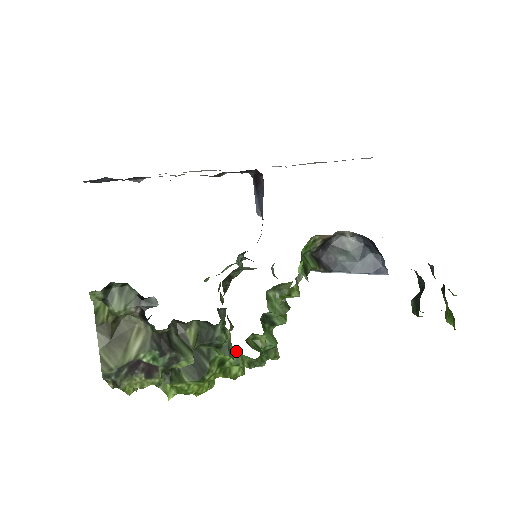
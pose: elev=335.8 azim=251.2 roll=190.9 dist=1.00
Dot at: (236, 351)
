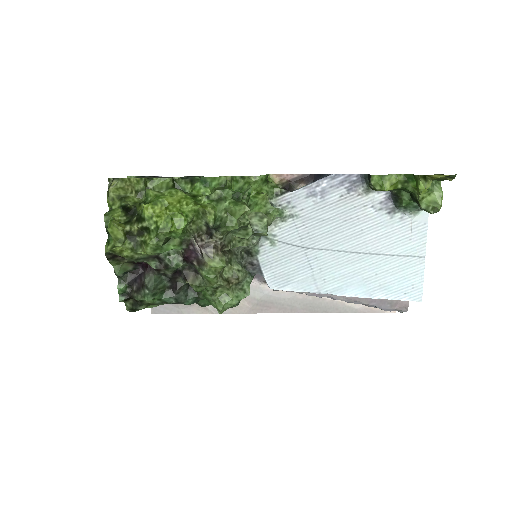
Dot at: occluded
